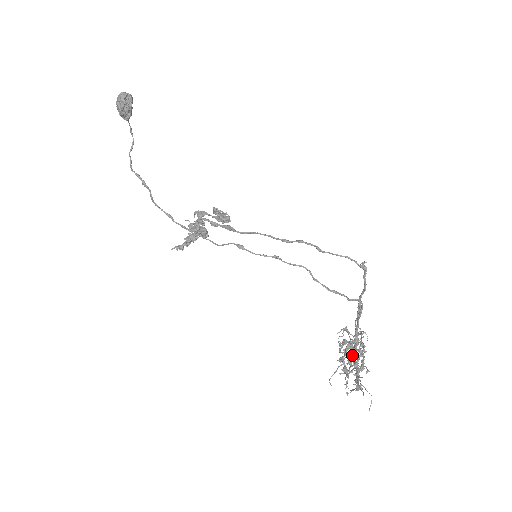
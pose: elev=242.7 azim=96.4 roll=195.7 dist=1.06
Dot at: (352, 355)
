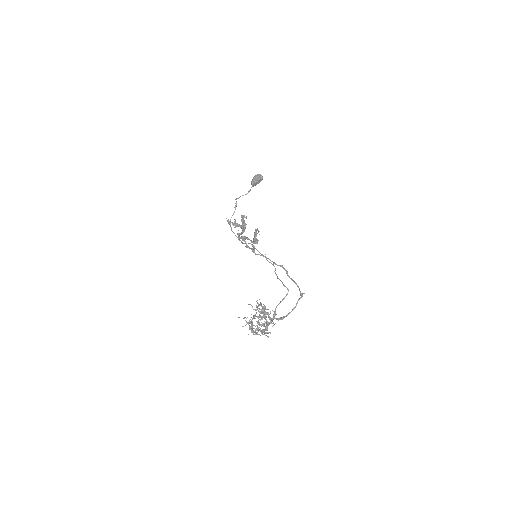
Dot at: (260, 329)
